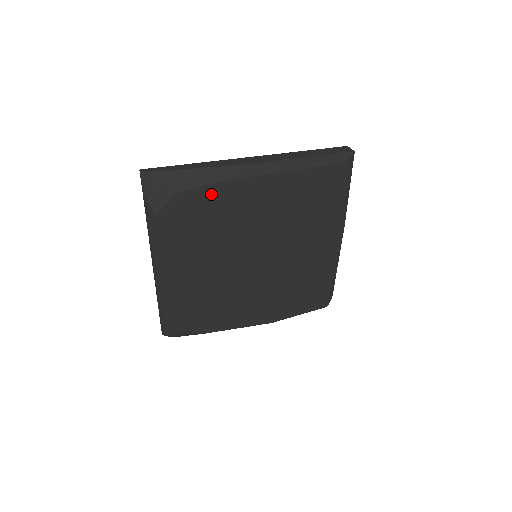
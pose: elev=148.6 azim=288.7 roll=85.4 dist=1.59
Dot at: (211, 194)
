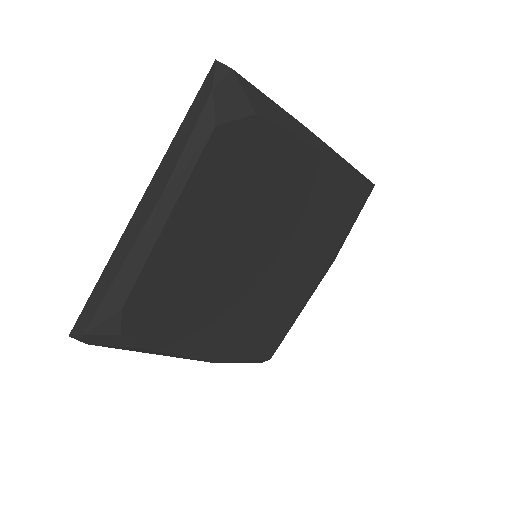
Dot at: (276, 142)
